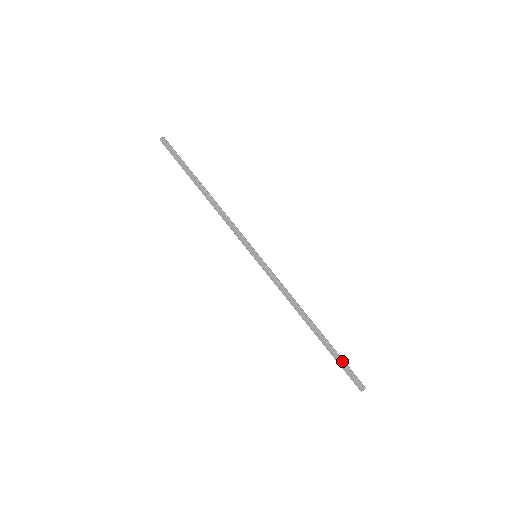
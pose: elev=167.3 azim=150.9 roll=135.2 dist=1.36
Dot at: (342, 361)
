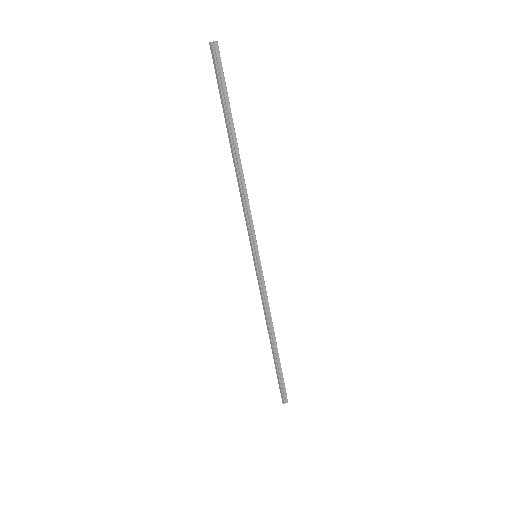
Dot at: (281, 378)
